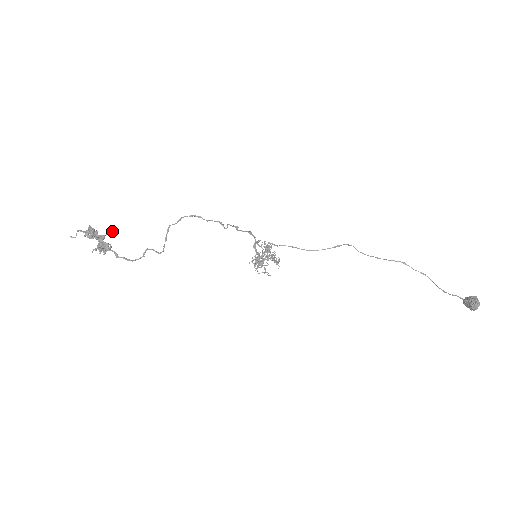
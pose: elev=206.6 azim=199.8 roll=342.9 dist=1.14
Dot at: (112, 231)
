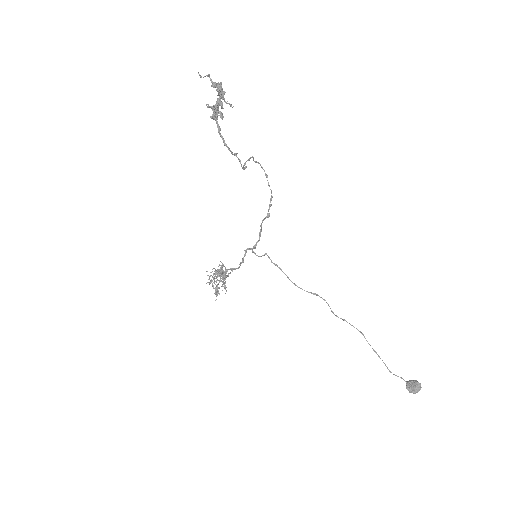
Dot at: (232, 107)
